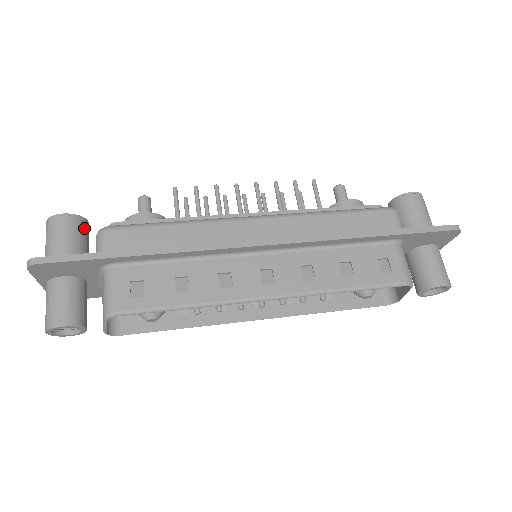
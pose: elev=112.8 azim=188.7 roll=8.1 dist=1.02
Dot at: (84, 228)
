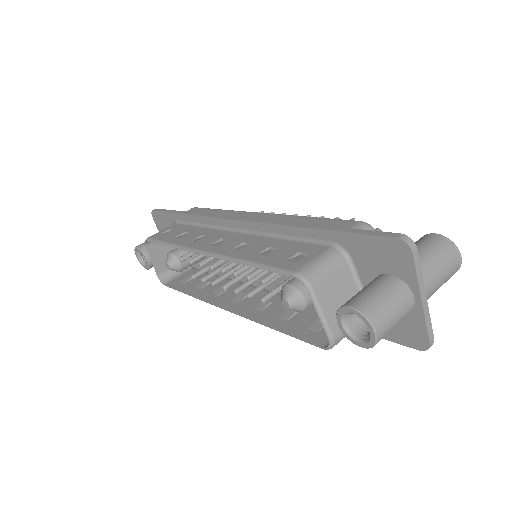
Dot at: occluded
